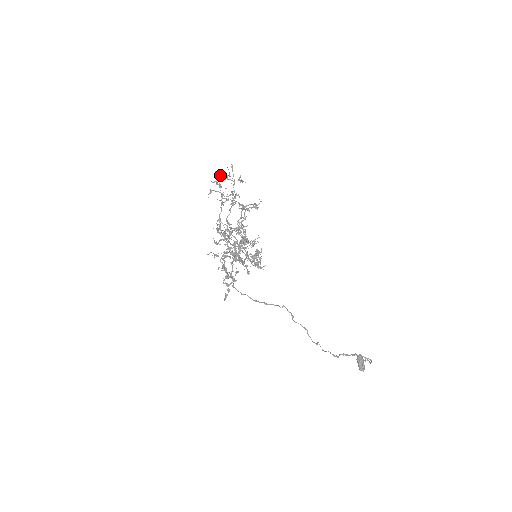
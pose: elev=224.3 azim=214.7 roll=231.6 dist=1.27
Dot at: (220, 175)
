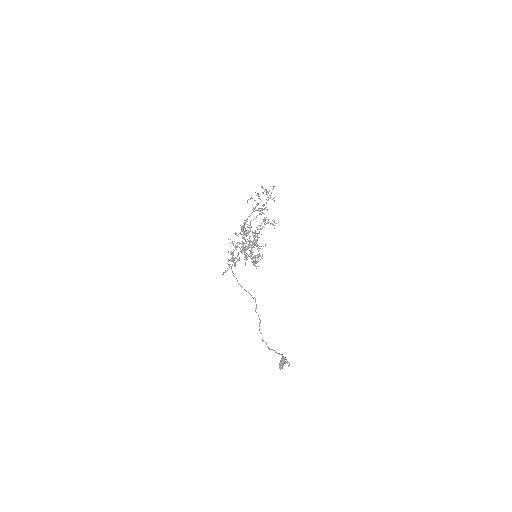
Dot at: occluded
